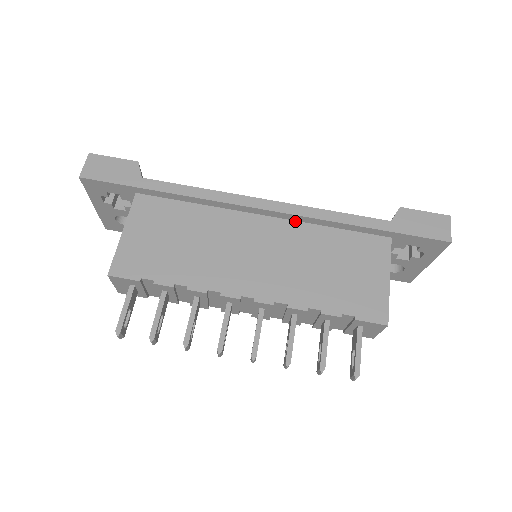
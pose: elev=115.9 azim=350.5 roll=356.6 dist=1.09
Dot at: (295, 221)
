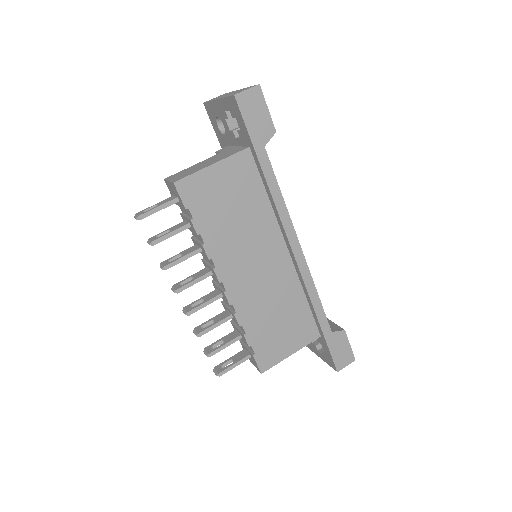
Dot at: (297, 274)
